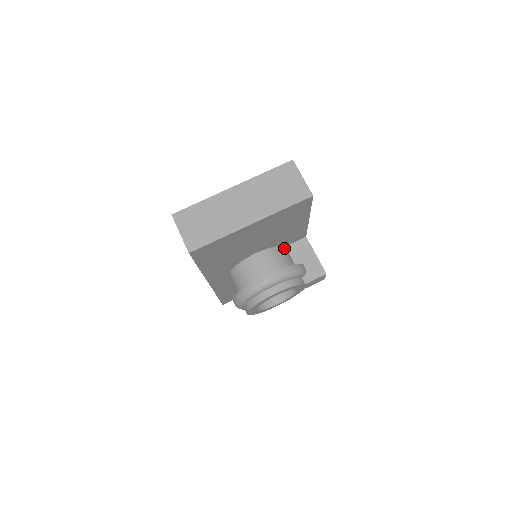
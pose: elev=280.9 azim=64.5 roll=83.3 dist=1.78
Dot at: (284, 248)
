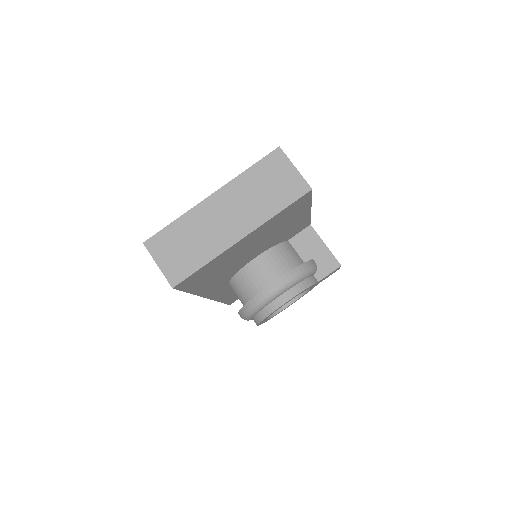
Dot at: (287, 243)
